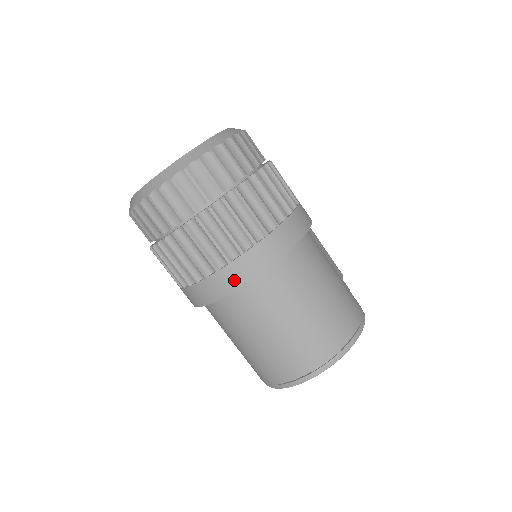
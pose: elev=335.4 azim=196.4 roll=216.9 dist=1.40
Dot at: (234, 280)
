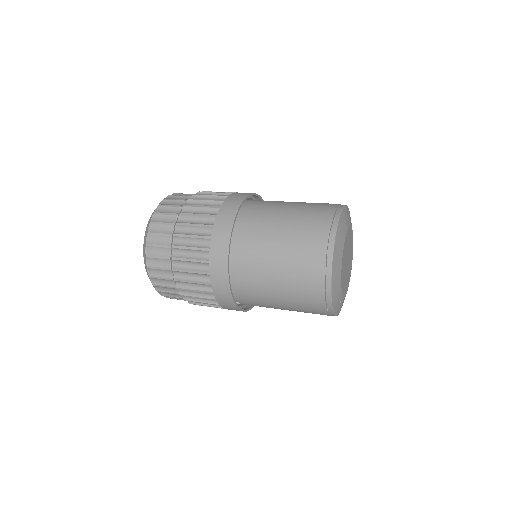
Dot at: (227, 221)
